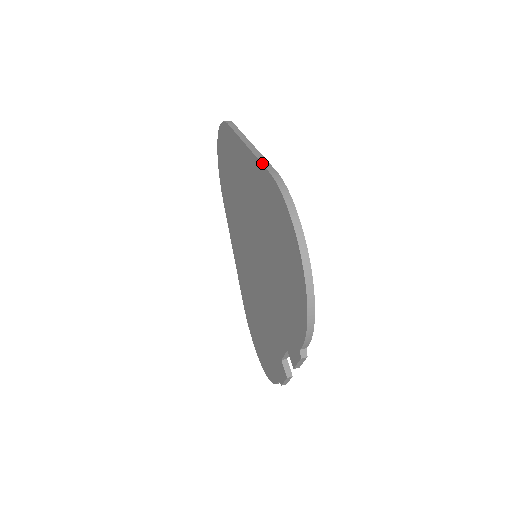
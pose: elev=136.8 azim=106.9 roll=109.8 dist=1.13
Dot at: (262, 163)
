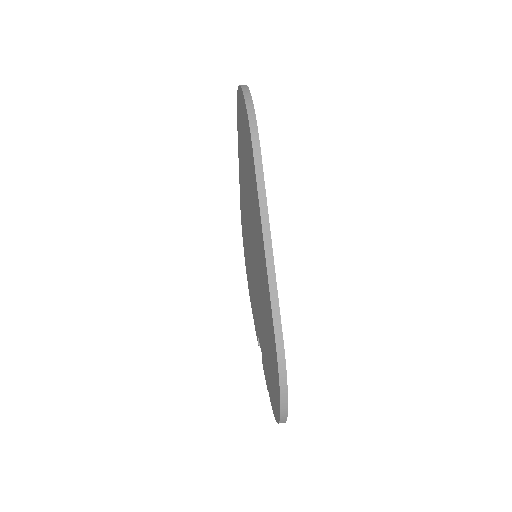
Dot at: (272, 313)
